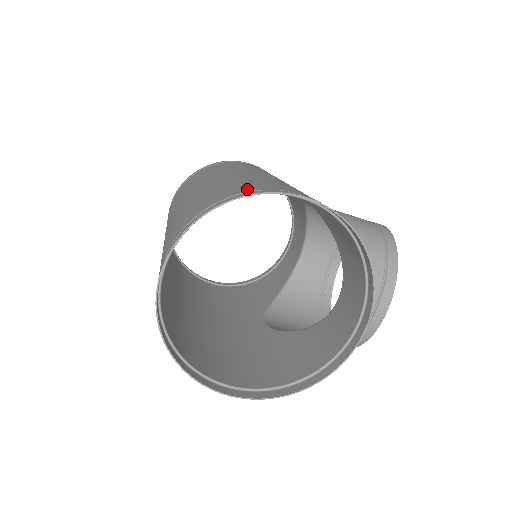
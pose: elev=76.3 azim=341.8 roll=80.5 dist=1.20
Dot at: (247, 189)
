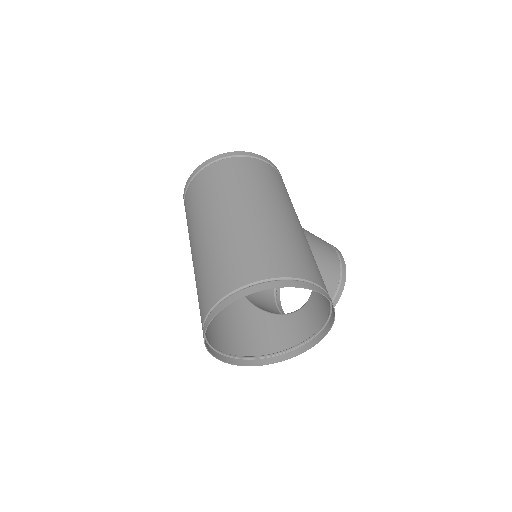
Dot at: (286, 271)
